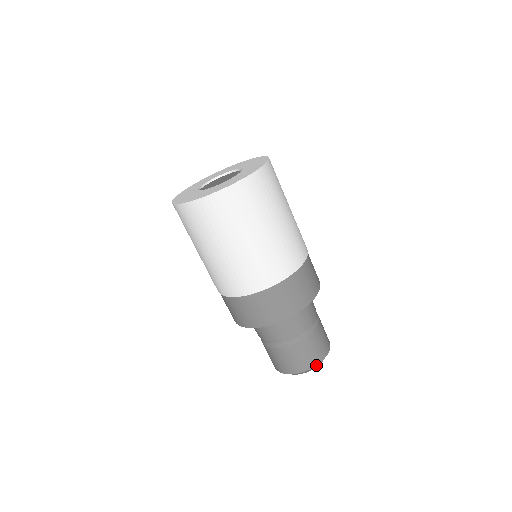
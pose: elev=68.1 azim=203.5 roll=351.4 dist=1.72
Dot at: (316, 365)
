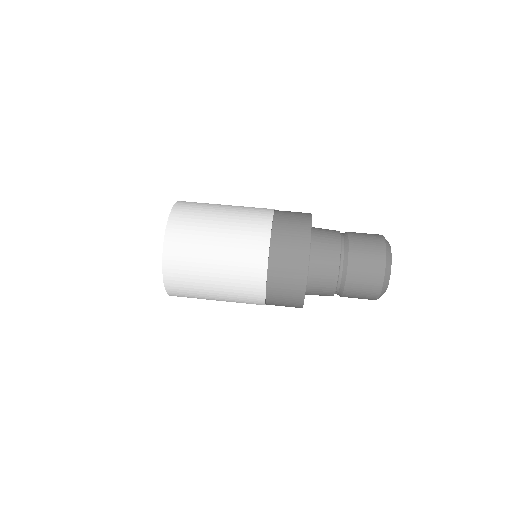
Dot at: occluded
